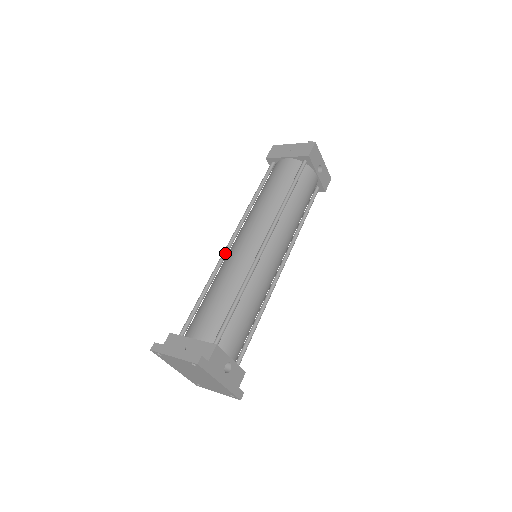
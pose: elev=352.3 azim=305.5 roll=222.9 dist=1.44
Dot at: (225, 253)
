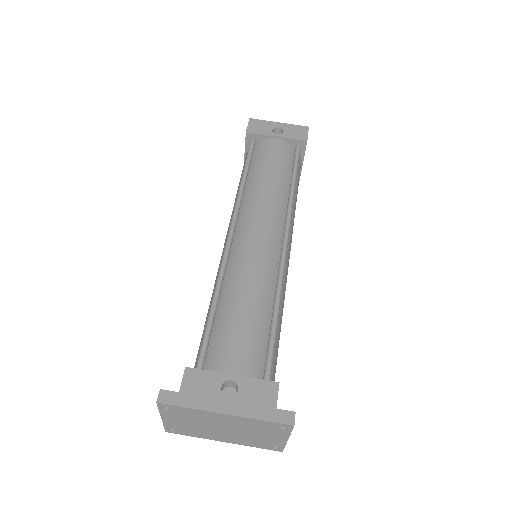
Dot at: occluded
